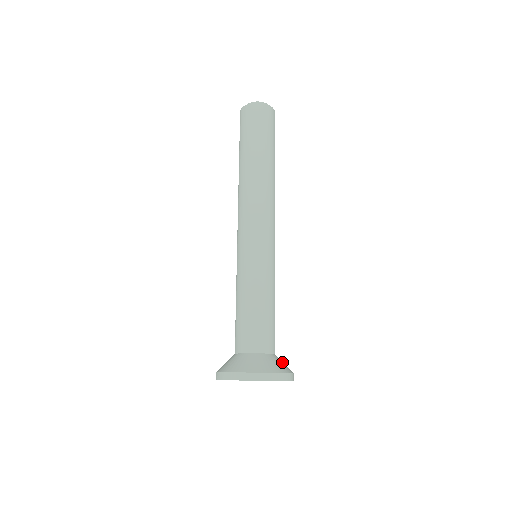
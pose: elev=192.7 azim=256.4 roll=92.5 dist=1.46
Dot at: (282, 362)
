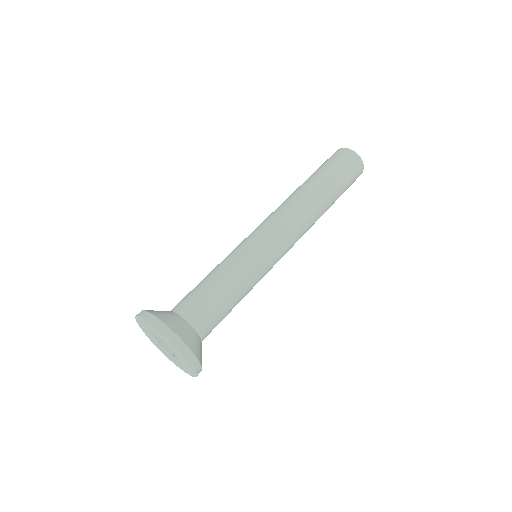
Dot at: (192, 336)
